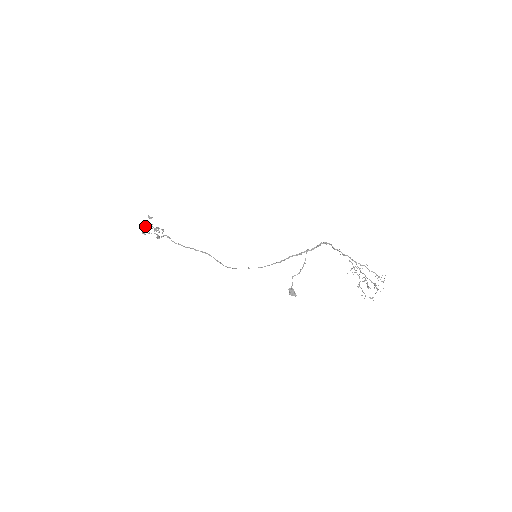
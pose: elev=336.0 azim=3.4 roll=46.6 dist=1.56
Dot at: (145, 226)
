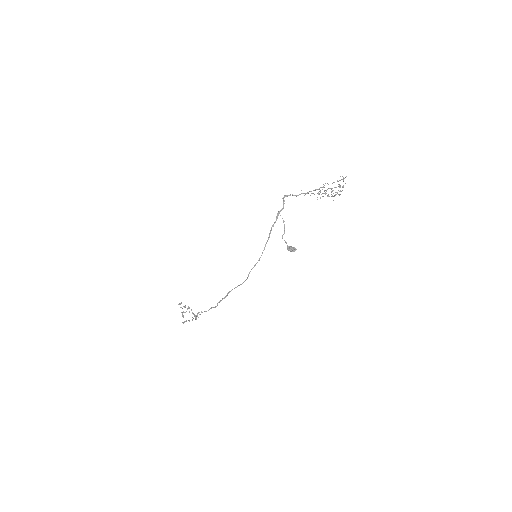
Dot at: (182, 316)
